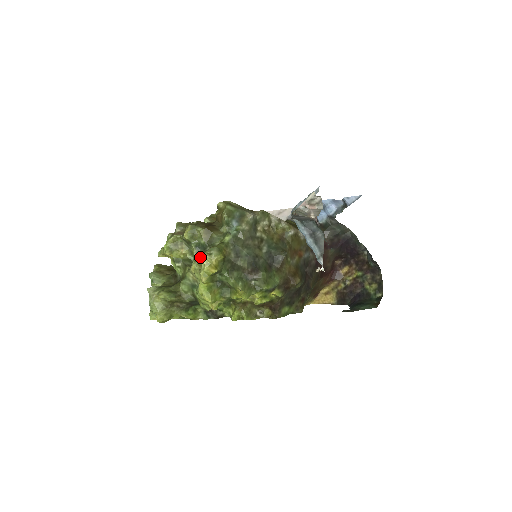
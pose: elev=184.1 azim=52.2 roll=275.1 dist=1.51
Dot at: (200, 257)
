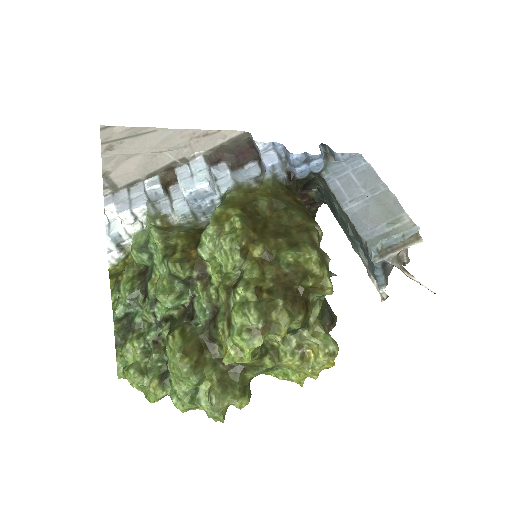
Dot at: (296, 347)
